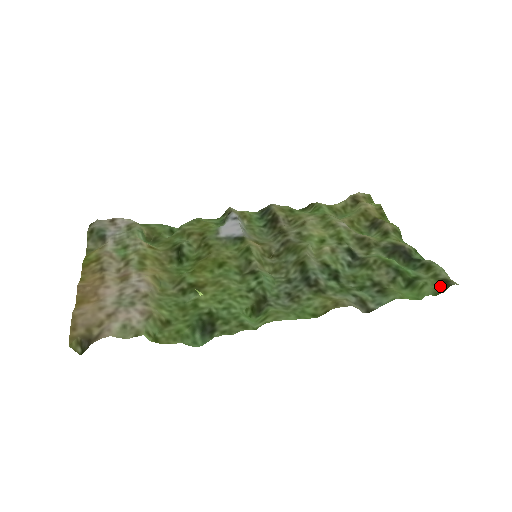
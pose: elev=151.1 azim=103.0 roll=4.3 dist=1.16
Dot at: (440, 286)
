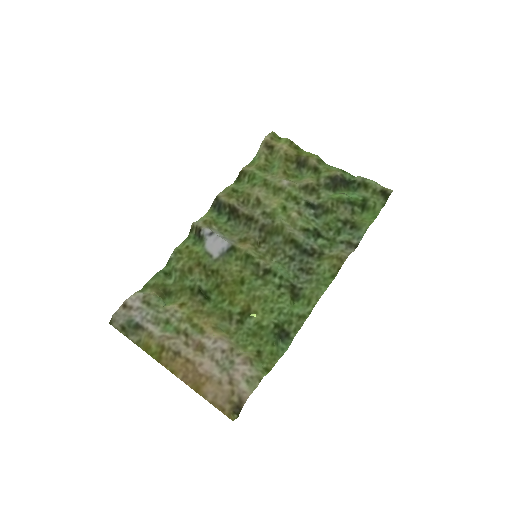
Dot at: (383, 198)
